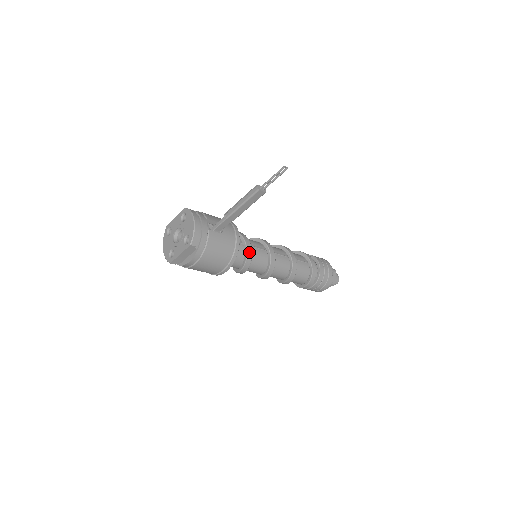
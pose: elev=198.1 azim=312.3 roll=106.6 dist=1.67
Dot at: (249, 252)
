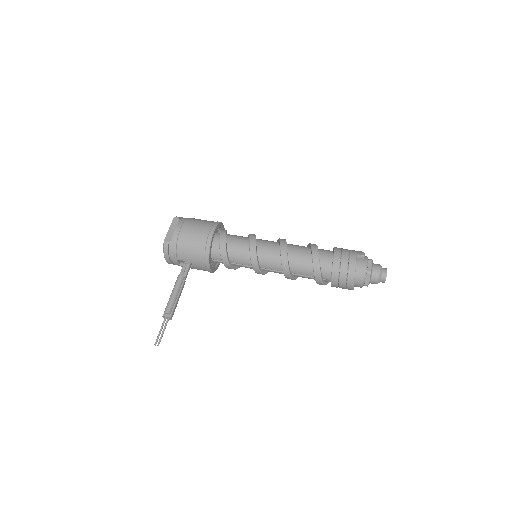
Dot at: occluded
